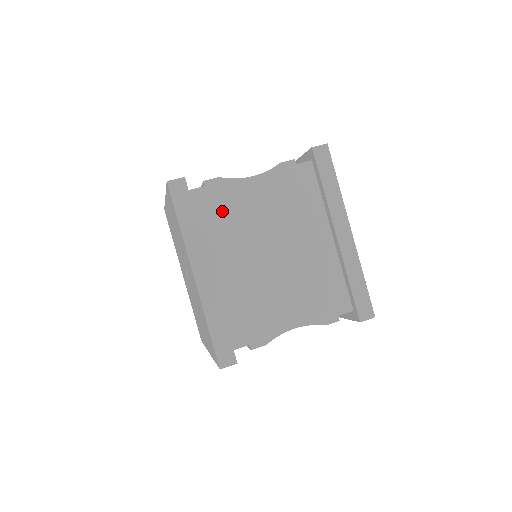
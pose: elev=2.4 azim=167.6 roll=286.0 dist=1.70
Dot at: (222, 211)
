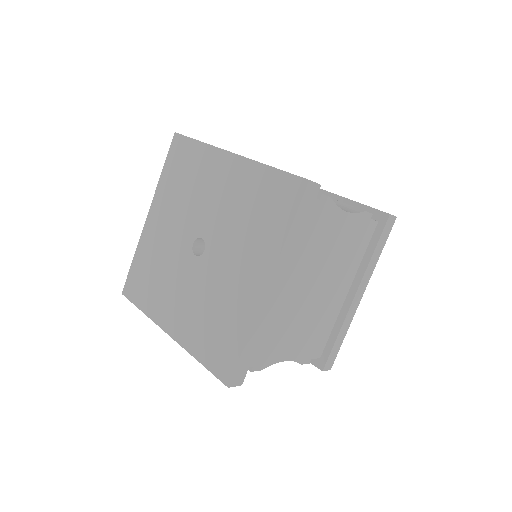
Dot at: (313, 231)
